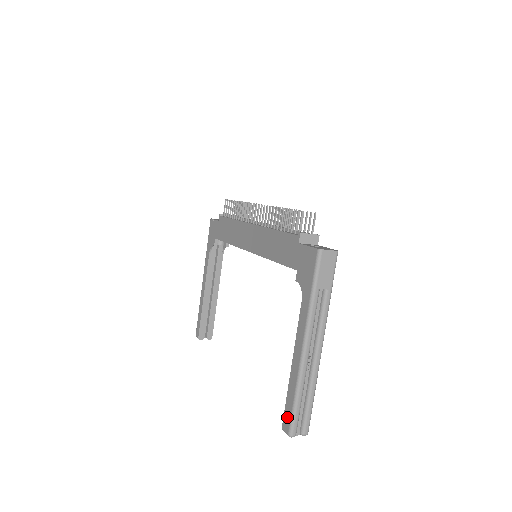
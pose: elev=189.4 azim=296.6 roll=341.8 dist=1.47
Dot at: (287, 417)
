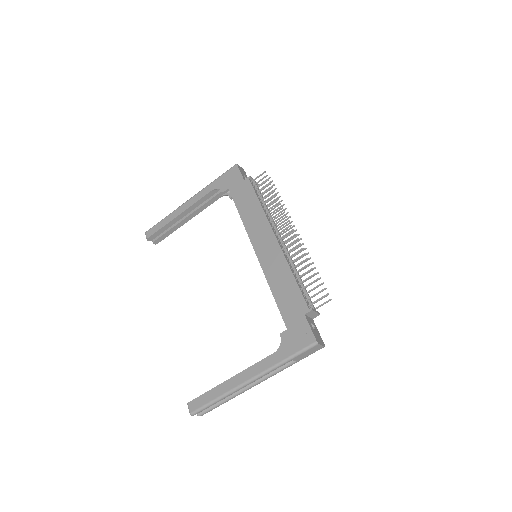
Dot at: (198, 403)
